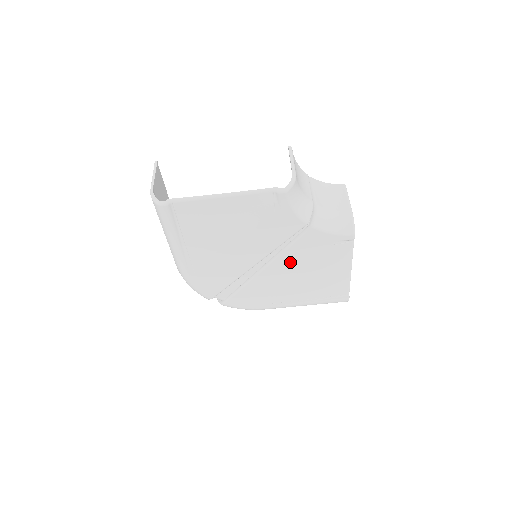
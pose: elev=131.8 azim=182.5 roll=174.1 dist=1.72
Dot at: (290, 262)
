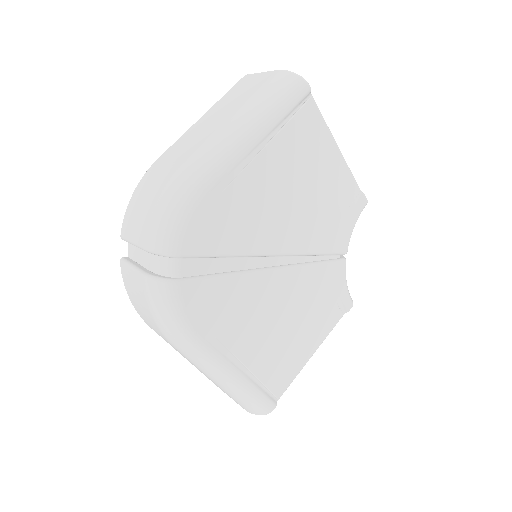
Dot at: (297, 287)
